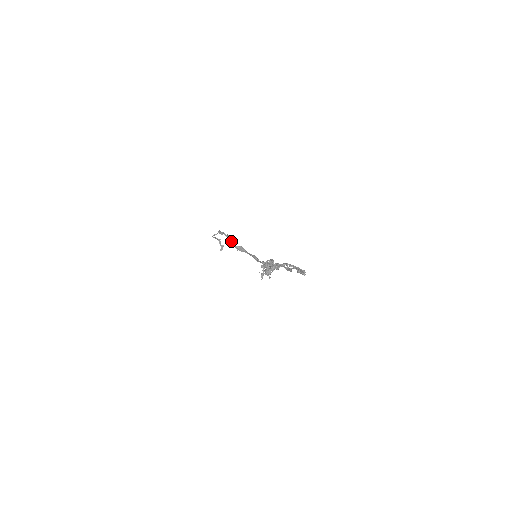
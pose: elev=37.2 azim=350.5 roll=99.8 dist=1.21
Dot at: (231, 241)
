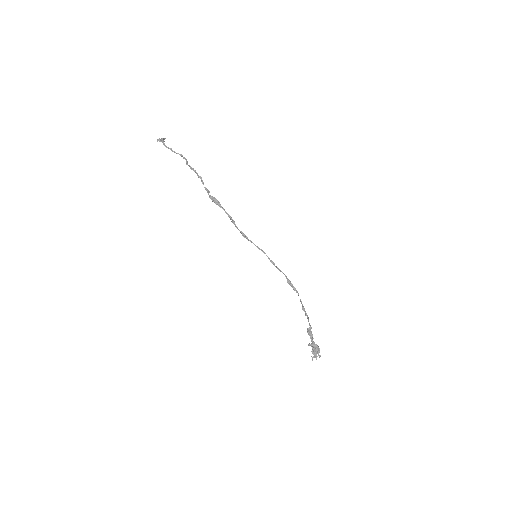
Dot at: (206, 189)
